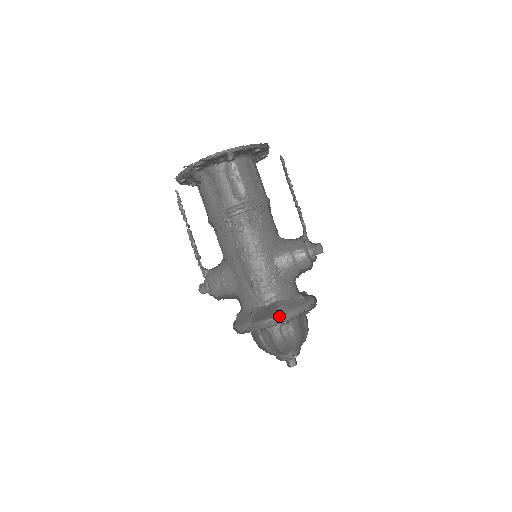
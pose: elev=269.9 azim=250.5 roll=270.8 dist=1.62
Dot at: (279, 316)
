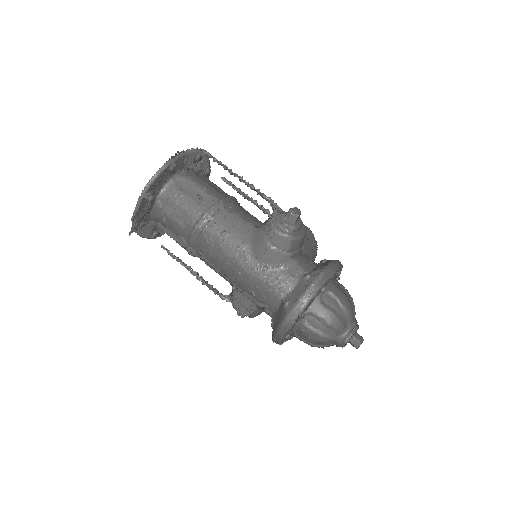
Dot at: (286, 317)
